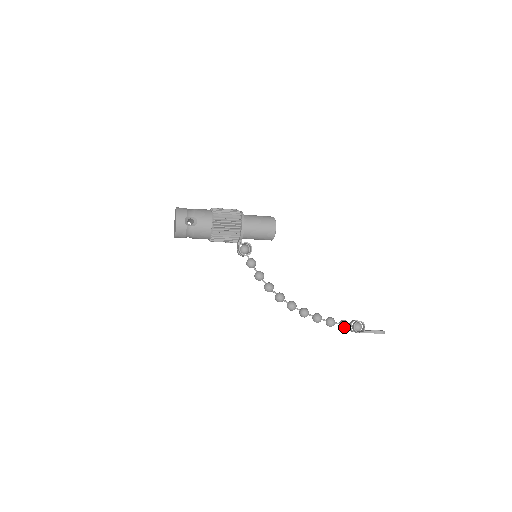
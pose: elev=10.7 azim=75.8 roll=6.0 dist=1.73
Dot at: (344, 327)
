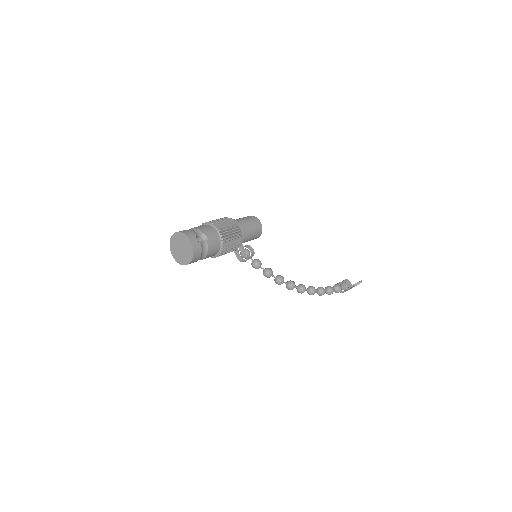
Dot at: (340, 289)
